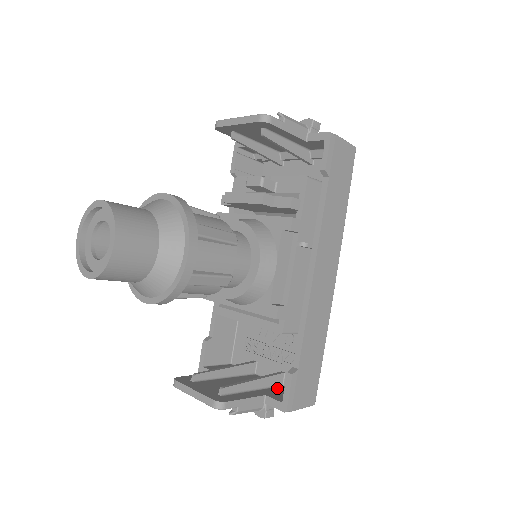
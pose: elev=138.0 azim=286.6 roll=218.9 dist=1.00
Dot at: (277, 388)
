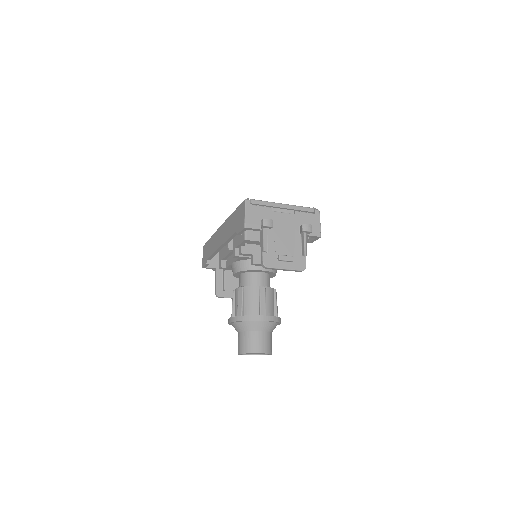
Dot at: occluded
